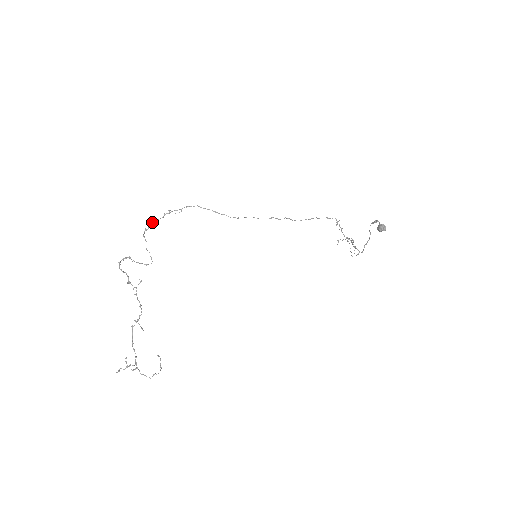
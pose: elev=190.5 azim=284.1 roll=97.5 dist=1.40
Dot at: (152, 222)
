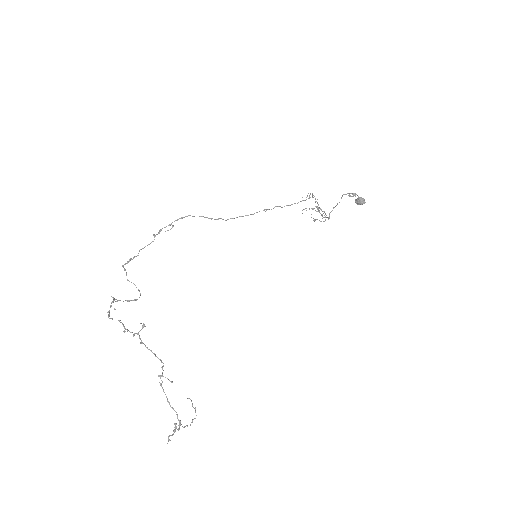
Dot at: occluded
